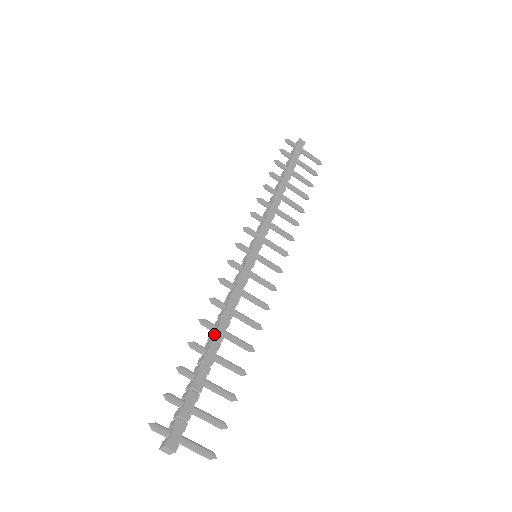
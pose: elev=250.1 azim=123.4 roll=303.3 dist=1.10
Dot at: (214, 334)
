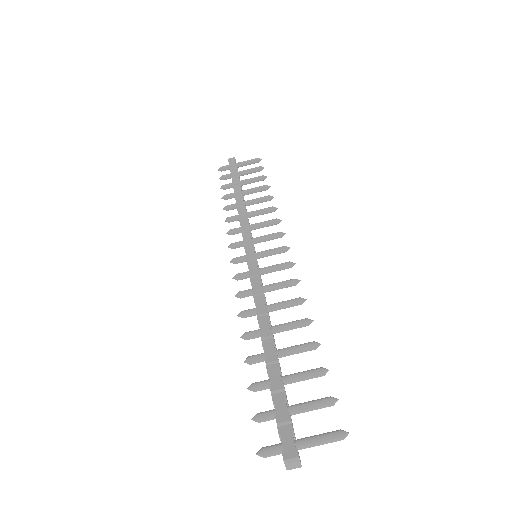
Dot at: (261, 336)
